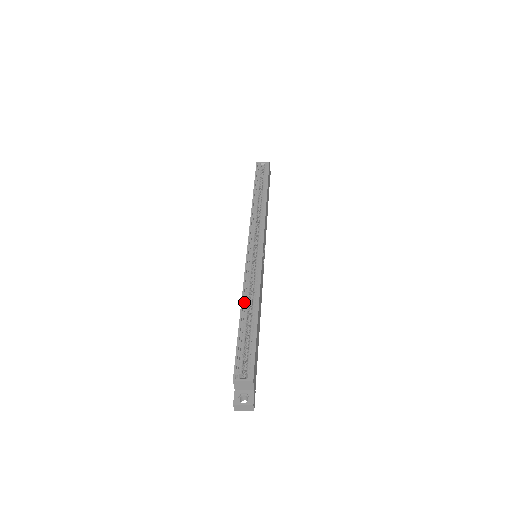
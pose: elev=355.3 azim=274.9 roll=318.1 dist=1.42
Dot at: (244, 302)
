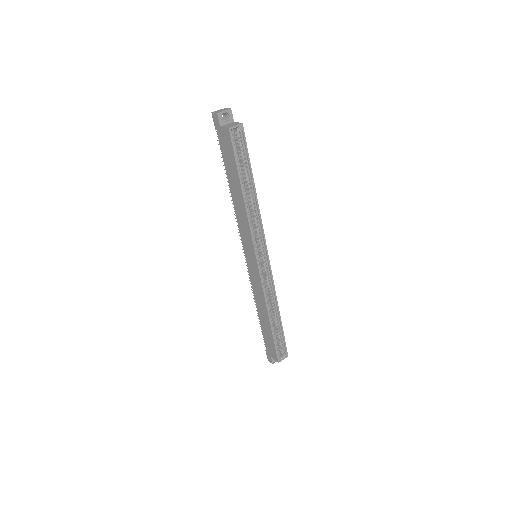
Dot at: (269, 312)
